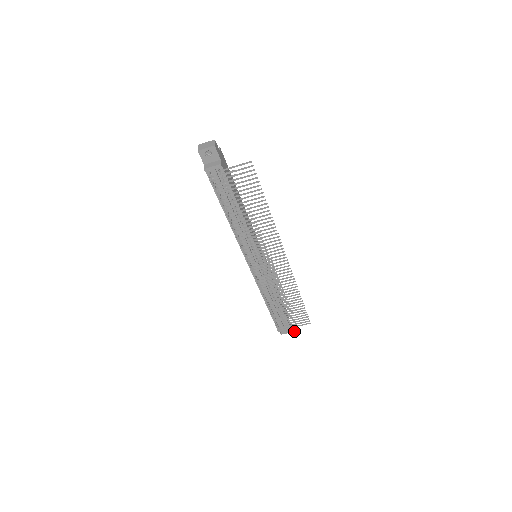
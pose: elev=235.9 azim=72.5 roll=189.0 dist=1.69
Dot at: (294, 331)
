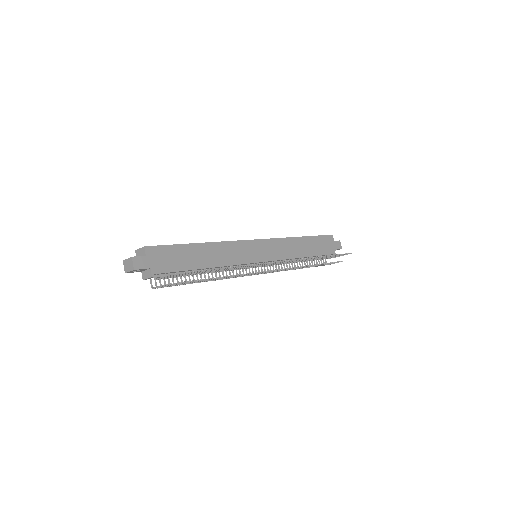
Dot at: (338, 262)
